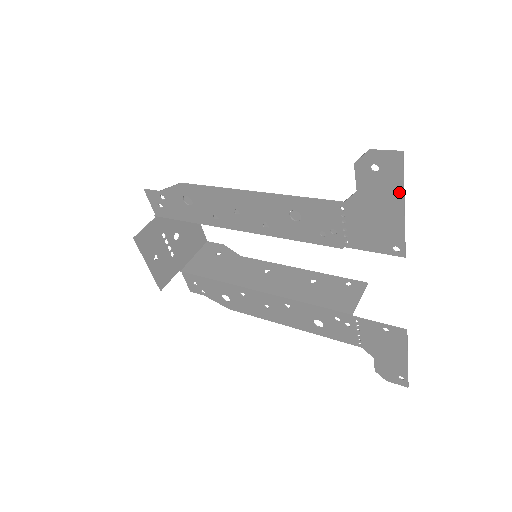
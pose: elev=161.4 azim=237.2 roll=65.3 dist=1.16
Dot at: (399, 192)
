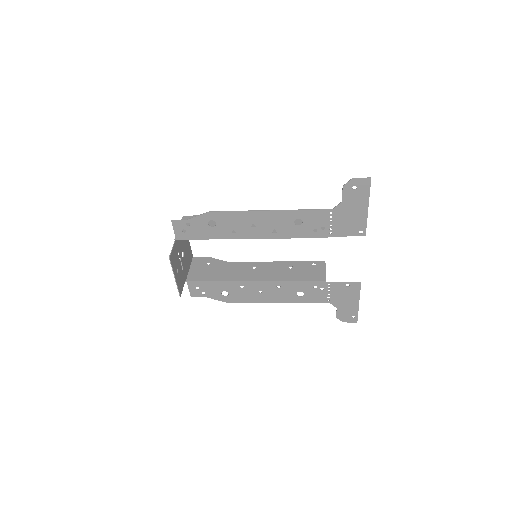
Dot at: (367, 199)
